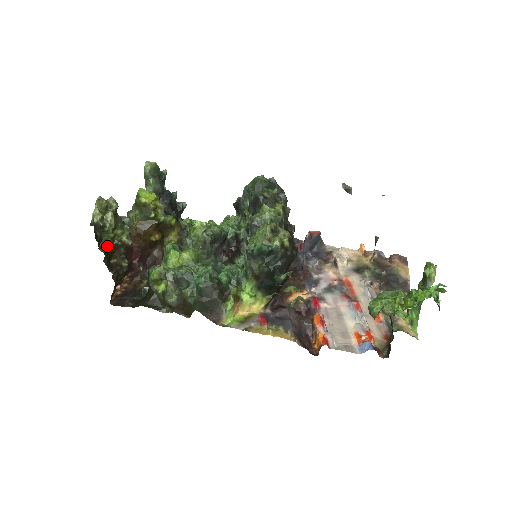
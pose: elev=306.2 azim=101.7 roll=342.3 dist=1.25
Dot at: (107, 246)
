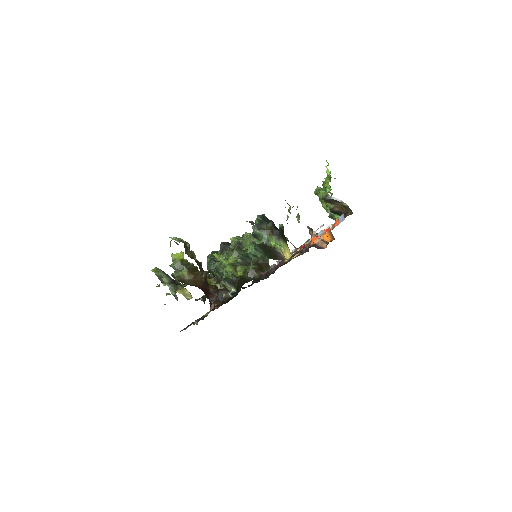
Dot at: occluded
